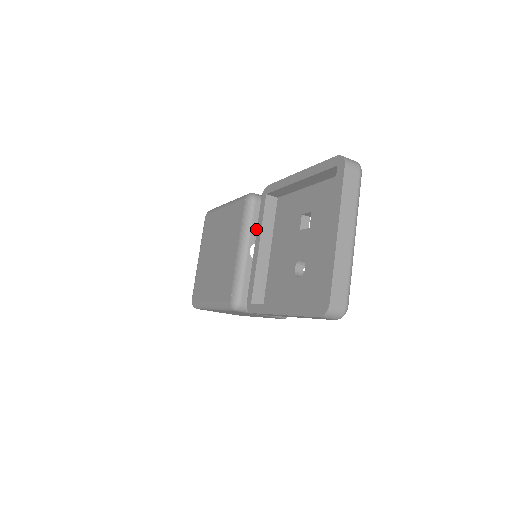
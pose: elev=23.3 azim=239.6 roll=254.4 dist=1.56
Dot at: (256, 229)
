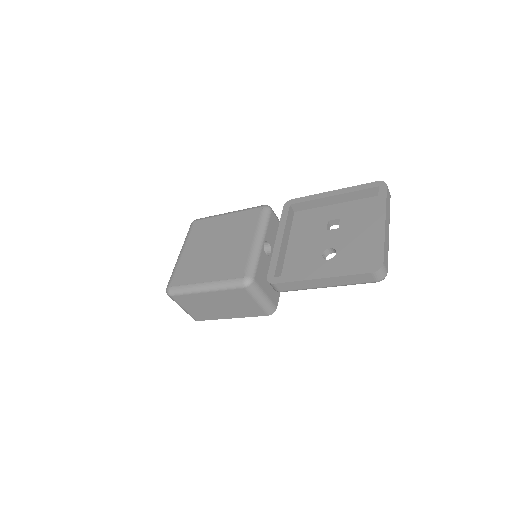
Dot at: (269, 231)
